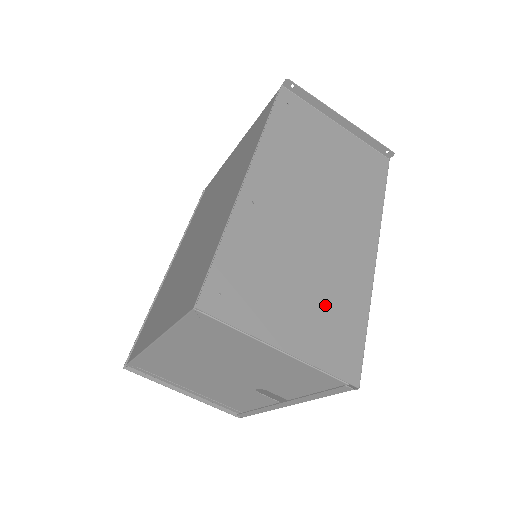
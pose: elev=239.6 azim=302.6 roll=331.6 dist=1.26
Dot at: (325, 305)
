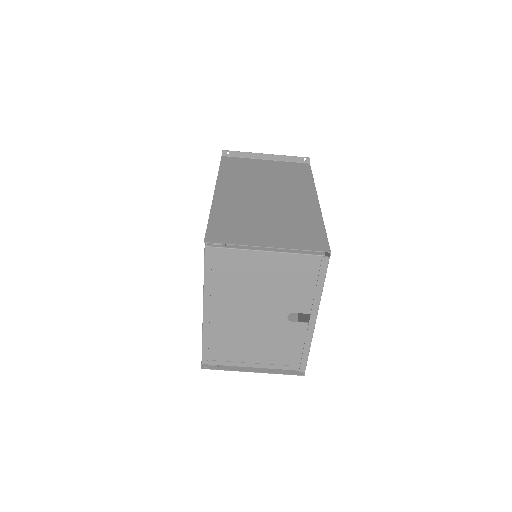
Dot at: (289, 226)
